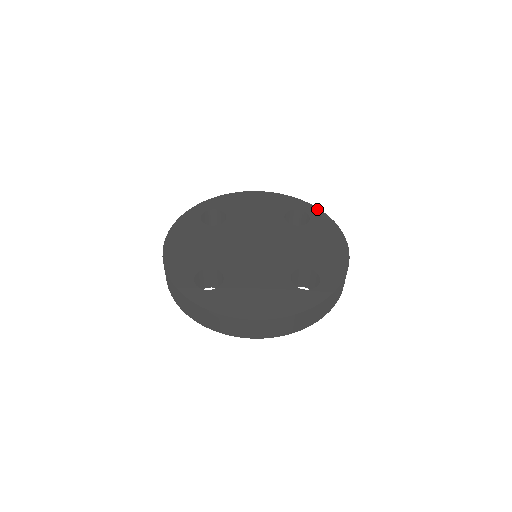
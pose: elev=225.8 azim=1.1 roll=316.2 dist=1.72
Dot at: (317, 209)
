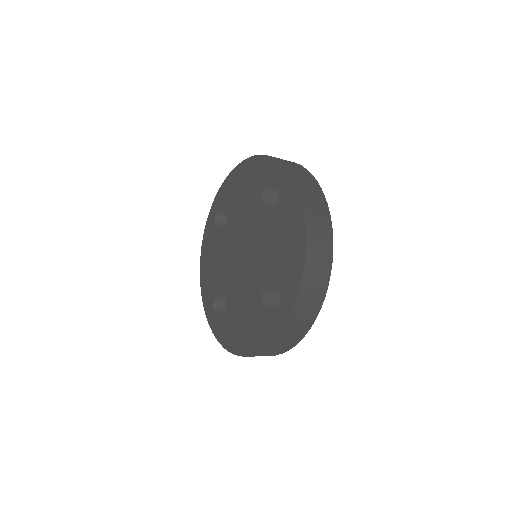
Dot at: (286, 171)
